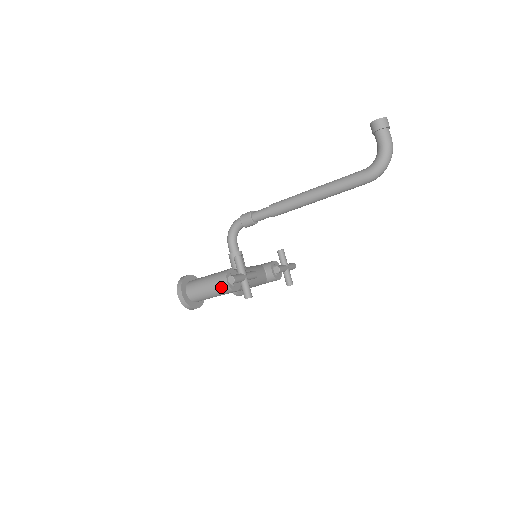
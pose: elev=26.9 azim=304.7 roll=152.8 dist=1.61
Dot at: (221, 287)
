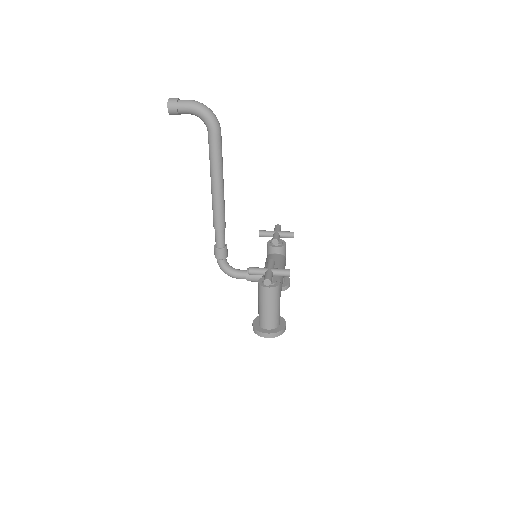
Dot at: (272, 295)
